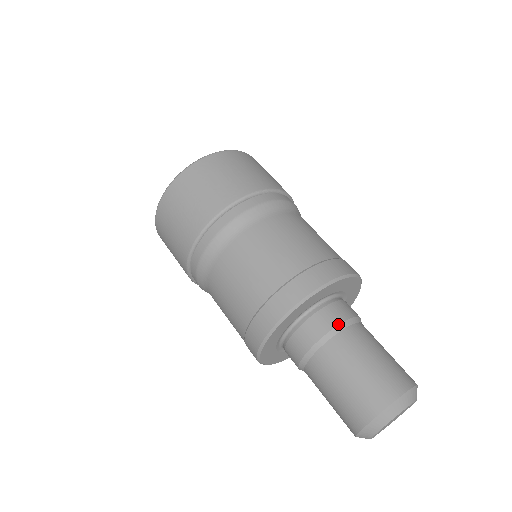
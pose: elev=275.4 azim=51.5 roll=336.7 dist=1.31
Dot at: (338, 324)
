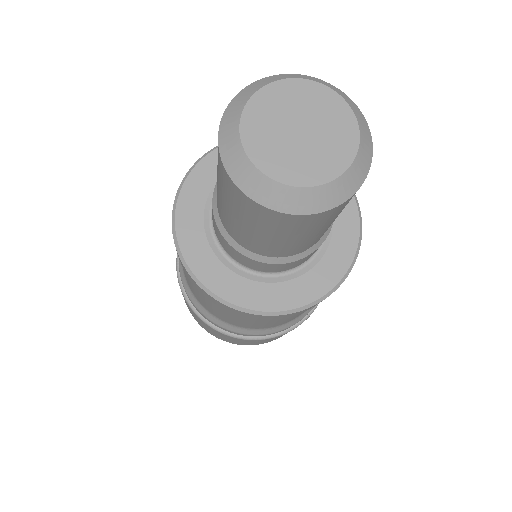
Dot at: occluded
